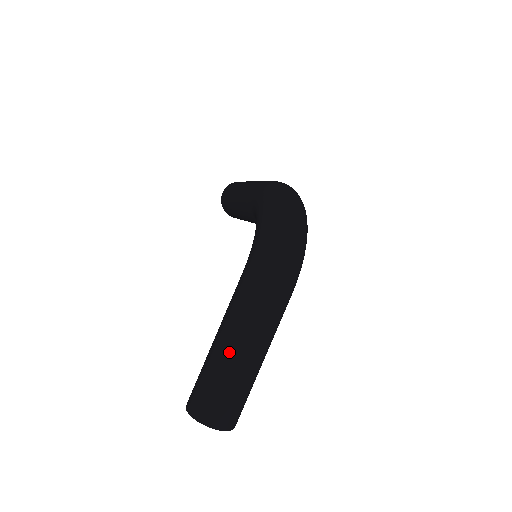
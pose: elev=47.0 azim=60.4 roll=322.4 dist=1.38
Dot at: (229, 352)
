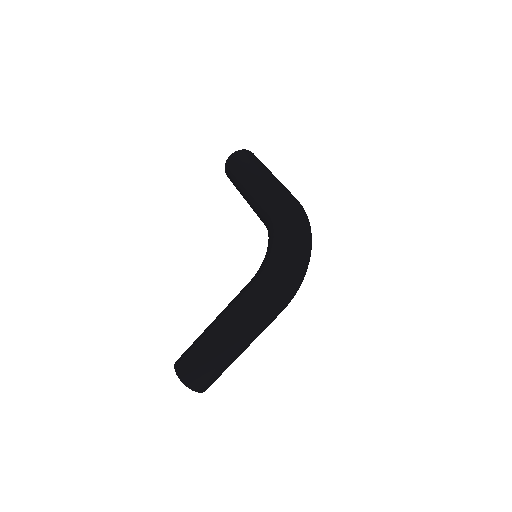
Dot at: (224, 346)
